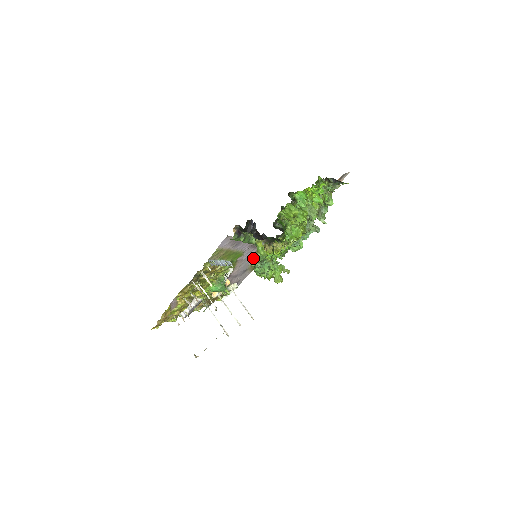
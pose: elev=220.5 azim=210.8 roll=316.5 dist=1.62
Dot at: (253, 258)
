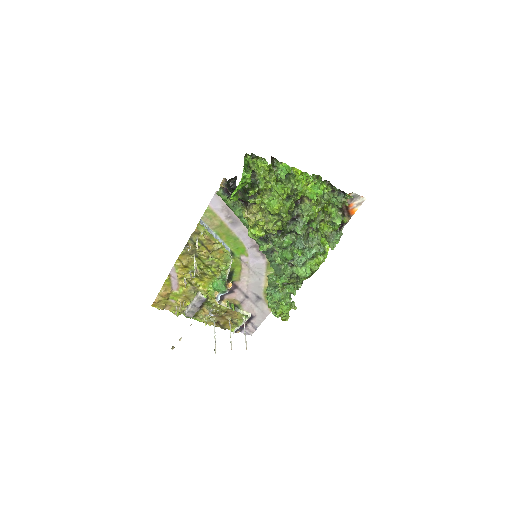
Dot at: (265, 278)
